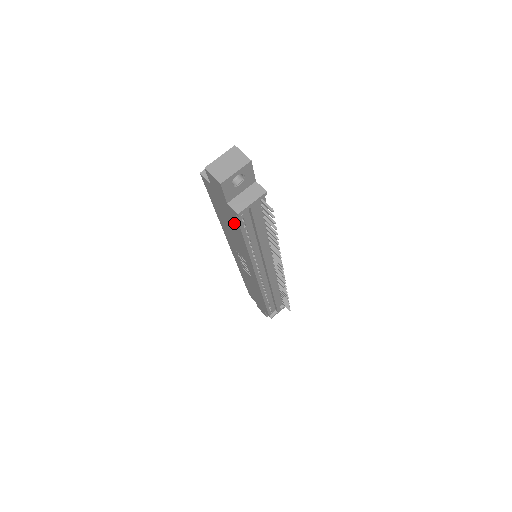
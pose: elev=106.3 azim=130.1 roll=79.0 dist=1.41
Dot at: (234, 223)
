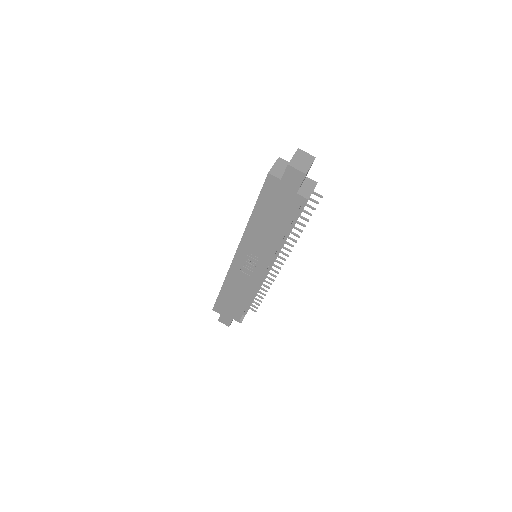
Dot at: (287, 213)
